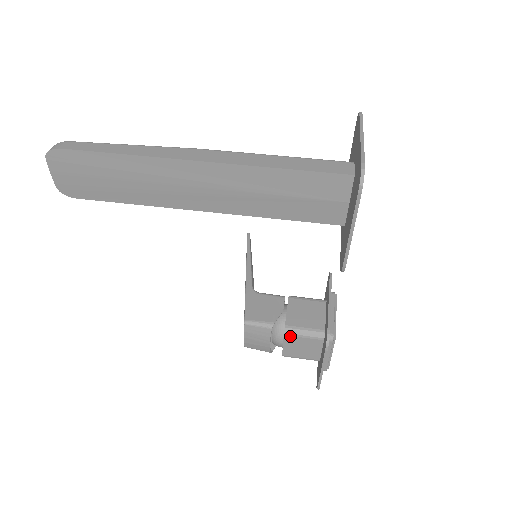
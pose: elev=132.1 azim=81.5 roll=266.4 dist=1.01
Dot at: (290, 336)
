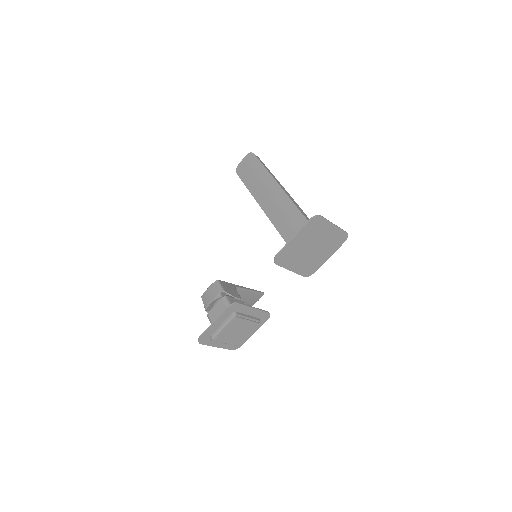
Dot at: (223, 301)
